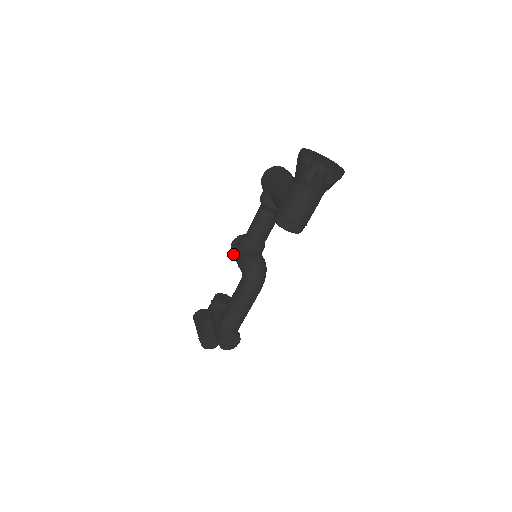
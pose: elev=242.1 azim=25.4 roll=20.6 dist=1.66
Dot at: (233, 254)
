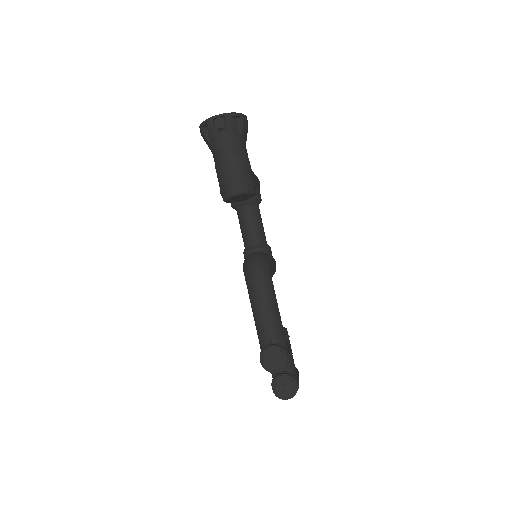
Dot at: occluded
